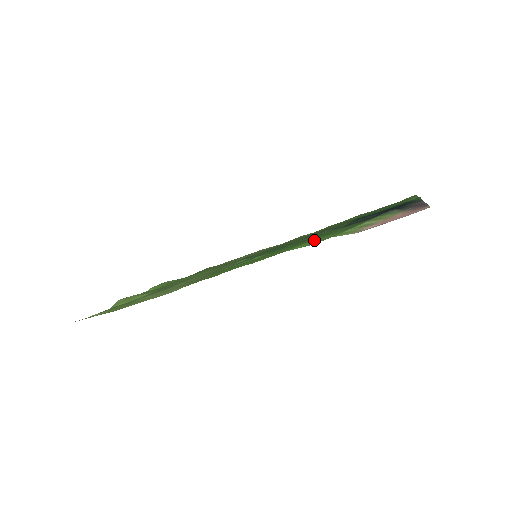
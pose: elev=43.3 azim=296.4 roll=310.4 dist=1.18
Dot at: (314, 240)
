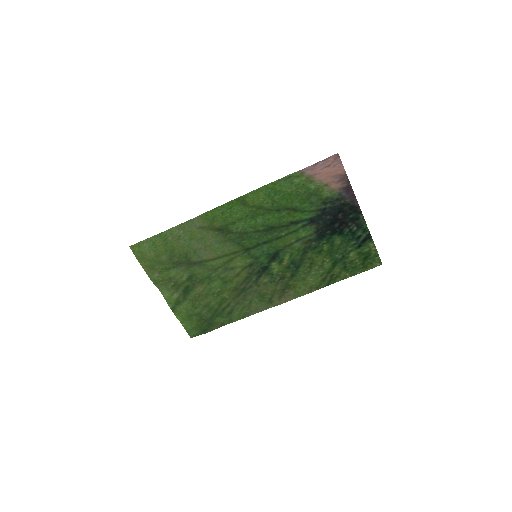
Dot at: (282, 192)
